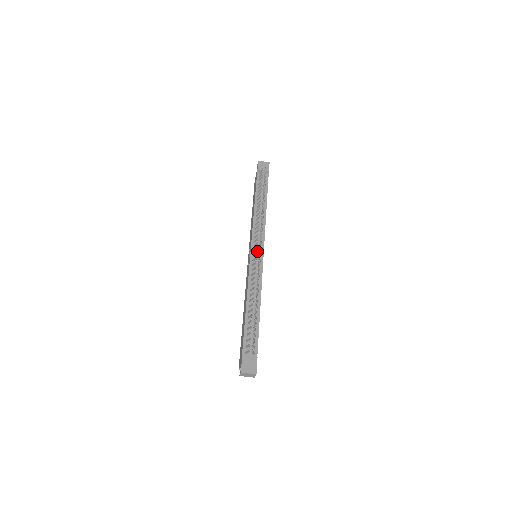
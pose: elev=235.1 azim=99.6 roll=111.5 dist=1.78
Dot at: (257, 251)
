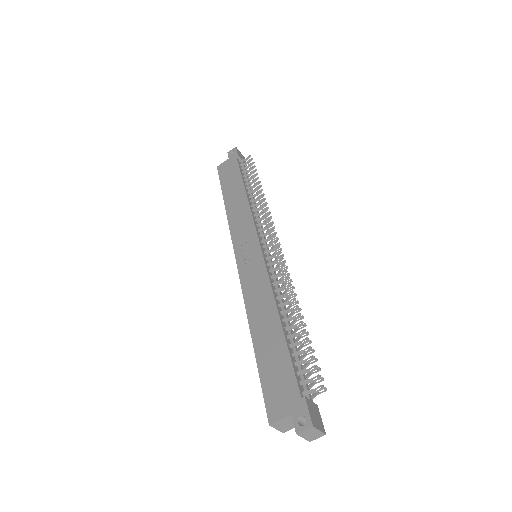
Dot at: (268, 249)
